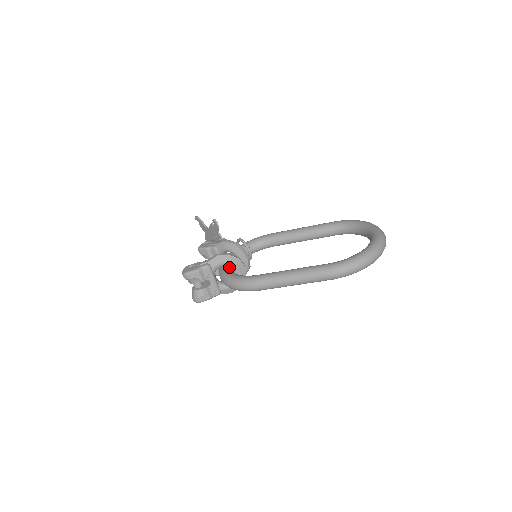
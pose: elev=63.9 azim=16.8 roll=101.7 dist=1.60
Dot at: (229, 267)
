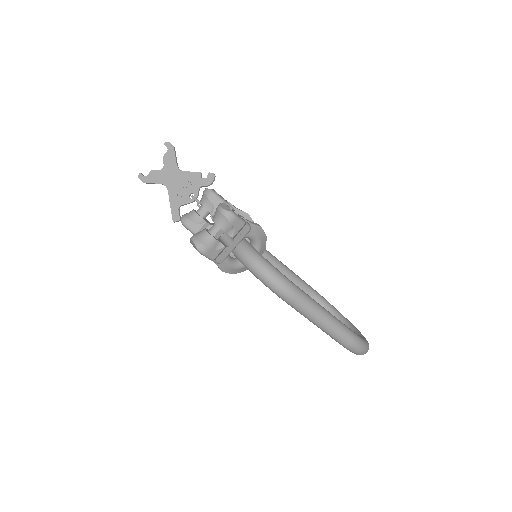
Dot at: occluded
